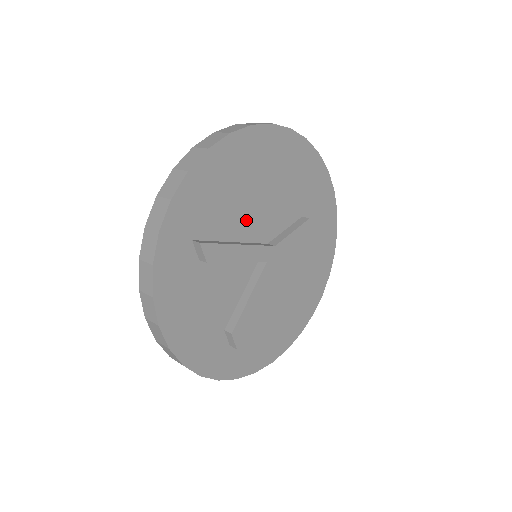
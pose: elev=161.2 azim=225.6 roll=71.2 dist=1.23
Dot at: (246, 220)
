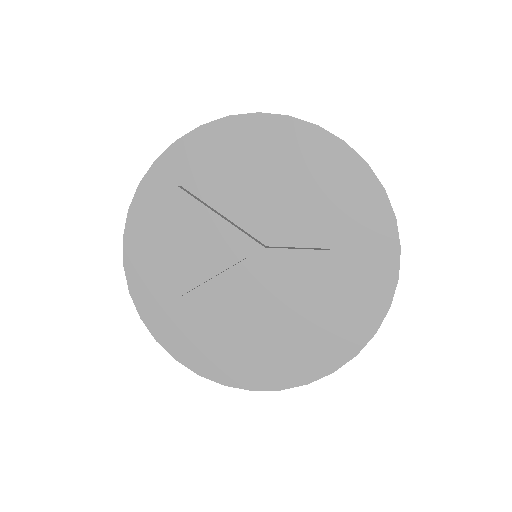
Dot at: (248, 204)
